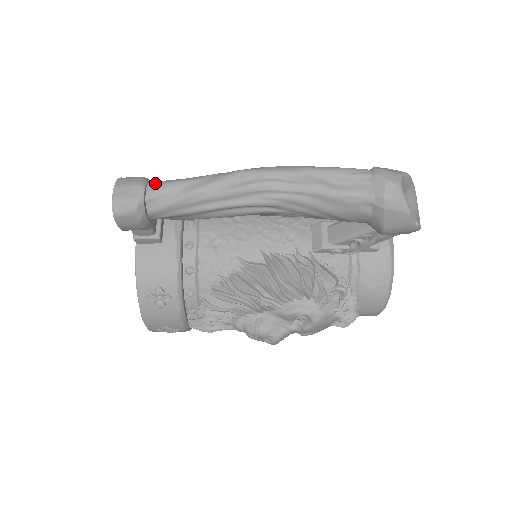
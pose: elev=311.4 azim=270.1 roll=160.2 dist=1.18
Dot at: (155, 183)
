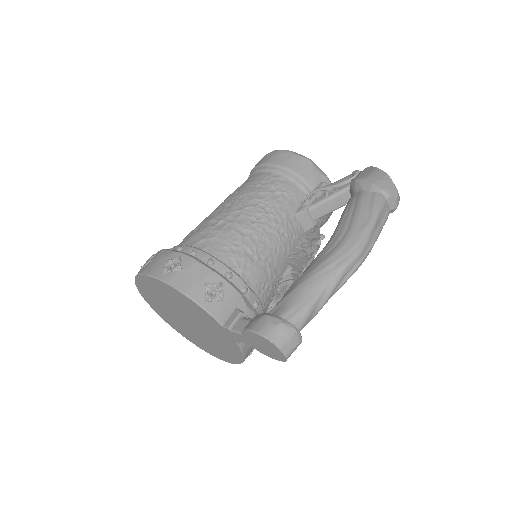
Dot at: (298, 320)
